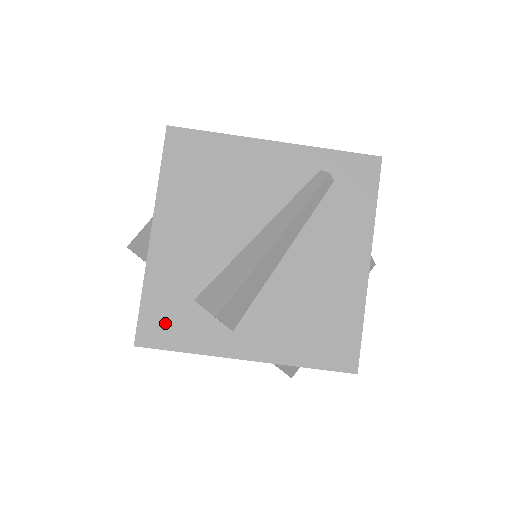
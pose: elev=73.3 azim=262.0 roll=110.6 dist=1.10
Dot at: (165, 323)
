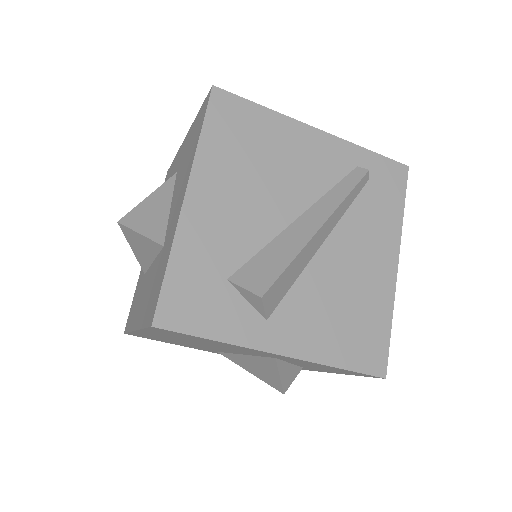
Dot at: (192, 302)
